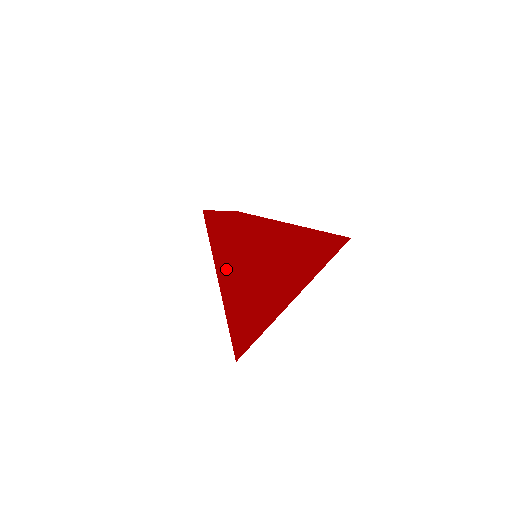
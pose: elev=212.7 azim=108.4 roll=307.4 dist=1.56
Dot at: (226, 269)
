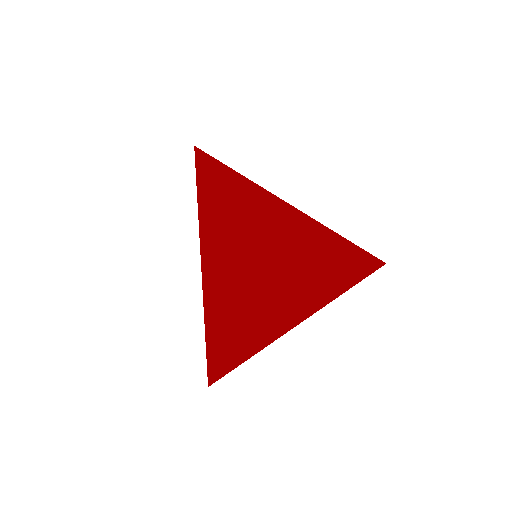
Dot at: occluded
